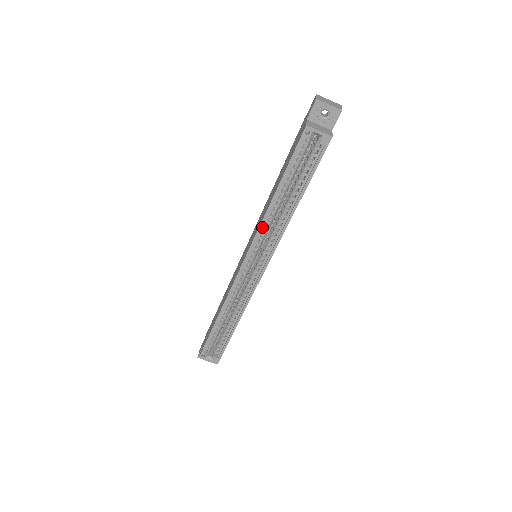
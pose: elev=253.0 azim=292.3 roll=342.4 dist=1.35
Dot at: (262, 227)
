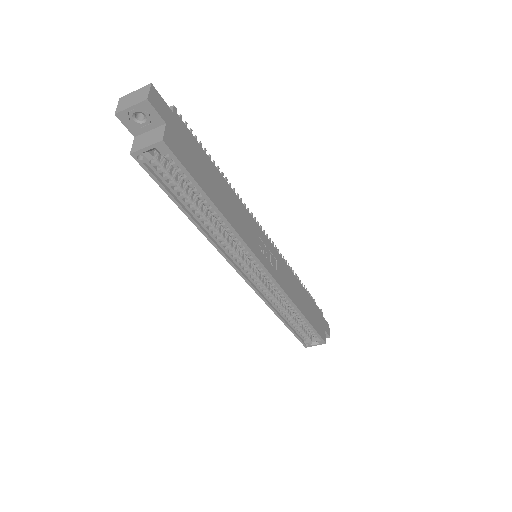
Dot at: (220, 246)
